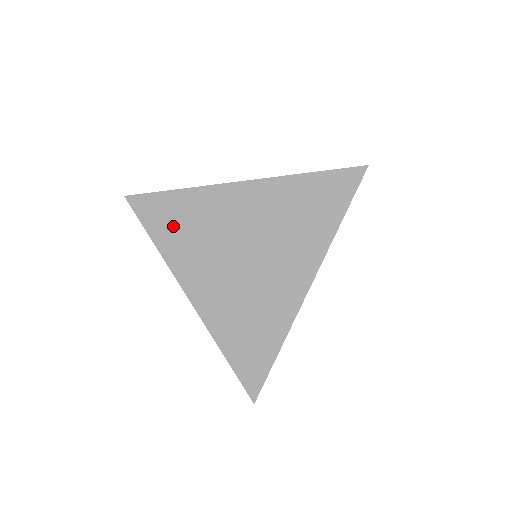
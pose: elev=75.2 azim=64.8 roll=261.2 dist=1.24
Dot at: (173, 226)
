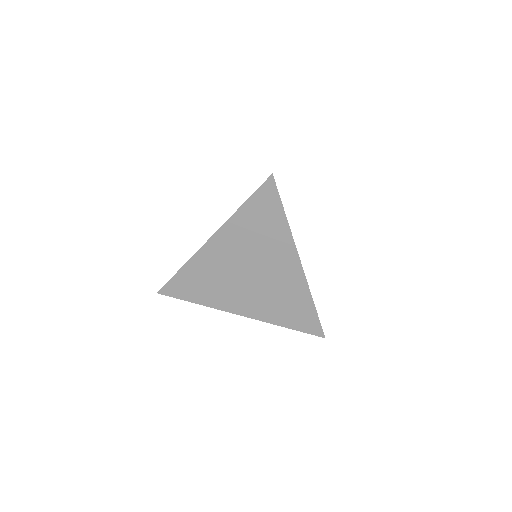
Dot at: (198, 288)
